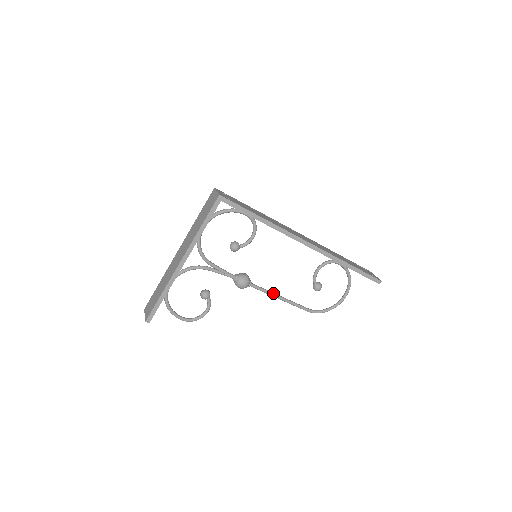
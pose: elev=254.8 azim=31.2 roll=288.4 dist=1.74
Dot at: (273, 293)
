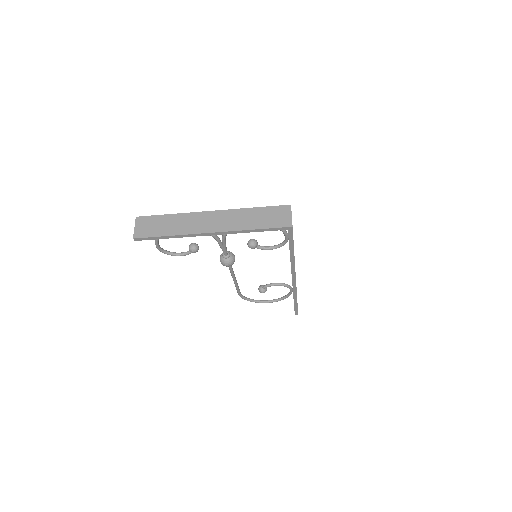
Dot at: occluded
